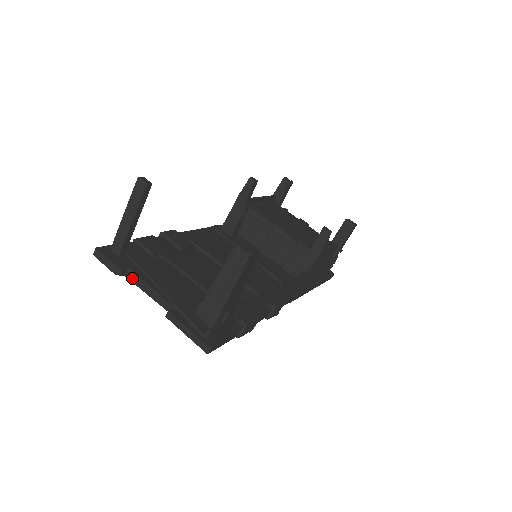
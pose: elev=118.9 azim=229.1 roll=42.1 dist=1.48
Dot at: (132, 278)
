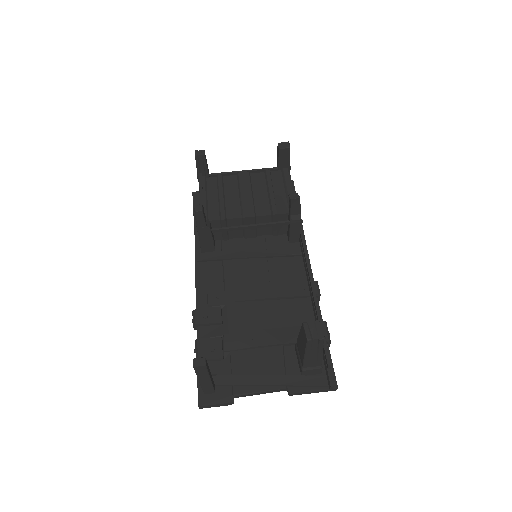
Dot at: (242, 396)
